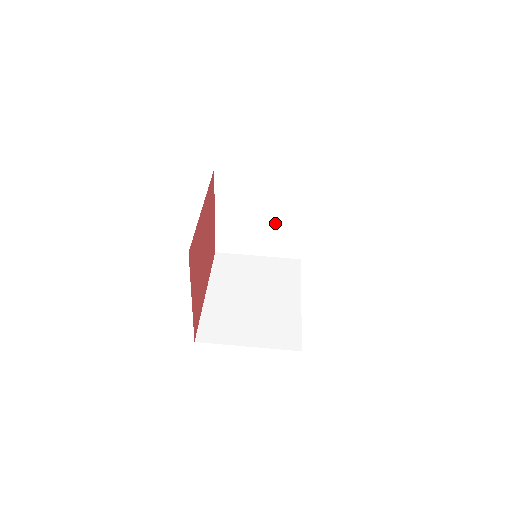
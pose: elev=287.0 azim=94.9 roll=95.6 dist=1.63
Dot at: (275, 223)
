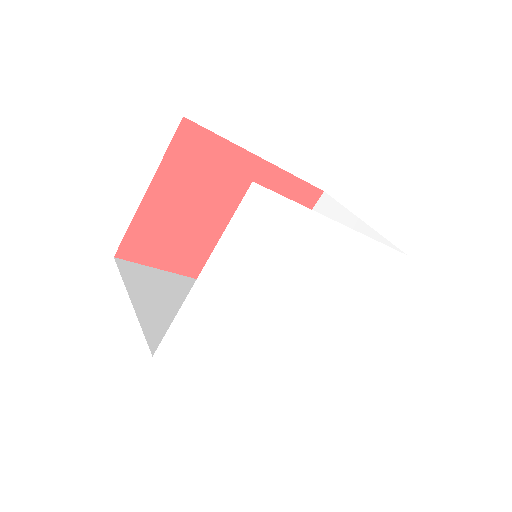
Dot at: occluded
